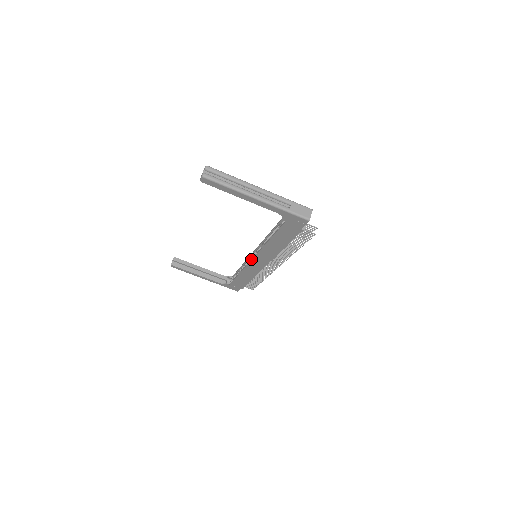
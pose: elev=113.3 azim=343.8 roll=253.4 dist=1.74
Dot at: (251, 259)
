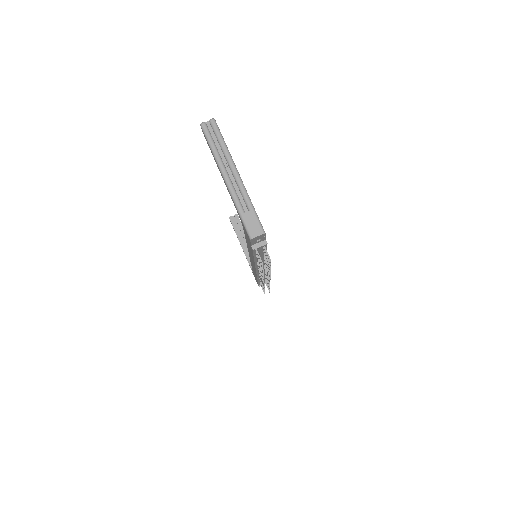
Dot at: occluded
